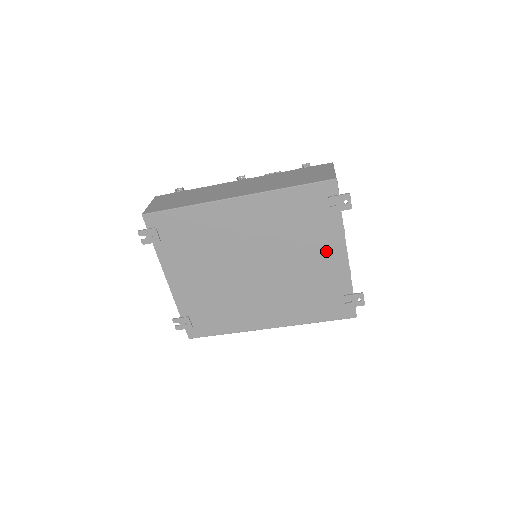
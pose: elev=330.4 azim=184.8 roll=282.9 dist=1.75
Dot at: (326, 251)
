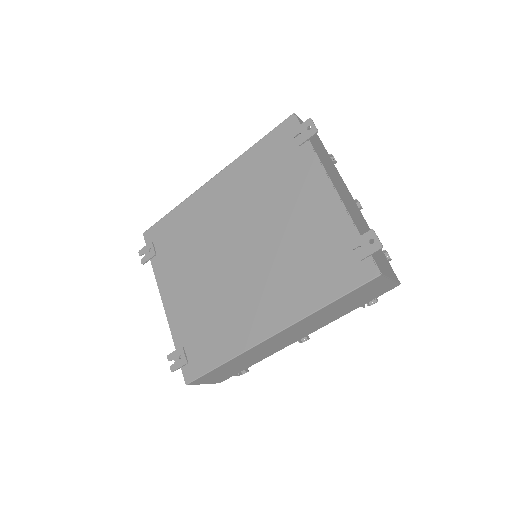
Dot at: (308, 193)
